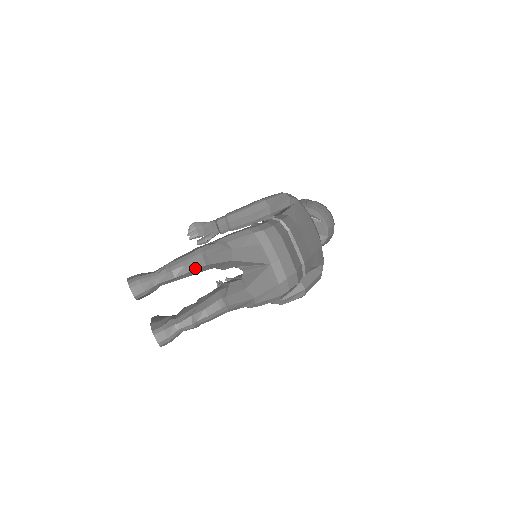
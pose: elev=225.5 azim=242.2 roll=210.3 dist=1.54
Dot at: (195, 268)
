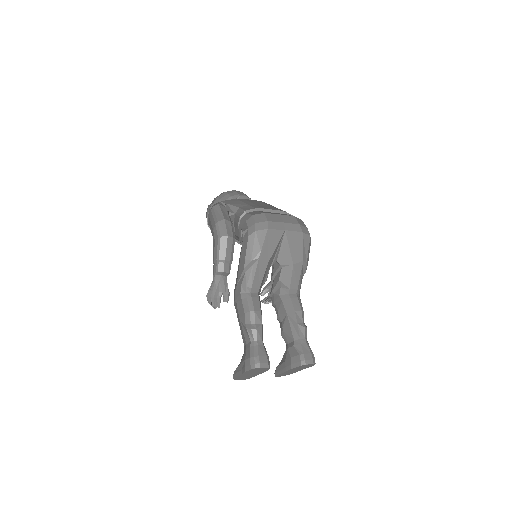
Dot at: (258, 303)
